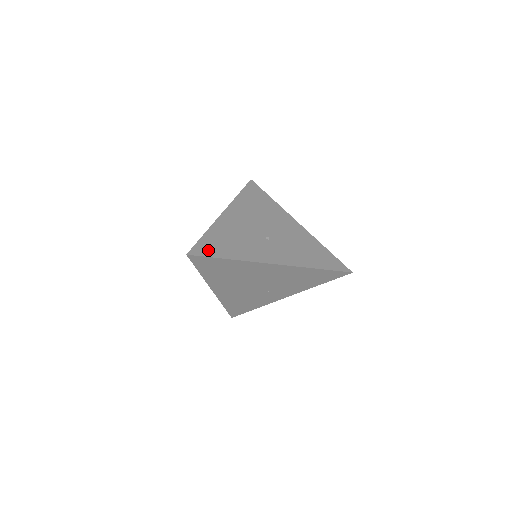
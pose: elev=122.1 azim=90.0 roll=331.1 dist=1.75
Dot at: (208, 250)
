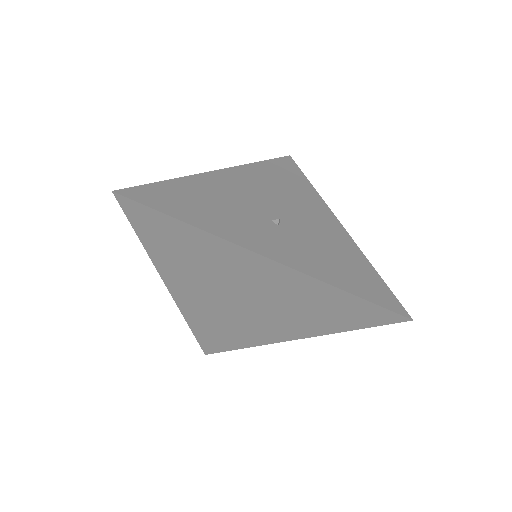
Dot at: (157, 199)
